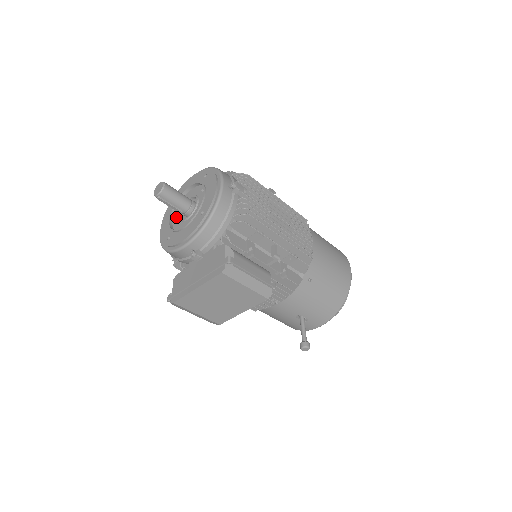
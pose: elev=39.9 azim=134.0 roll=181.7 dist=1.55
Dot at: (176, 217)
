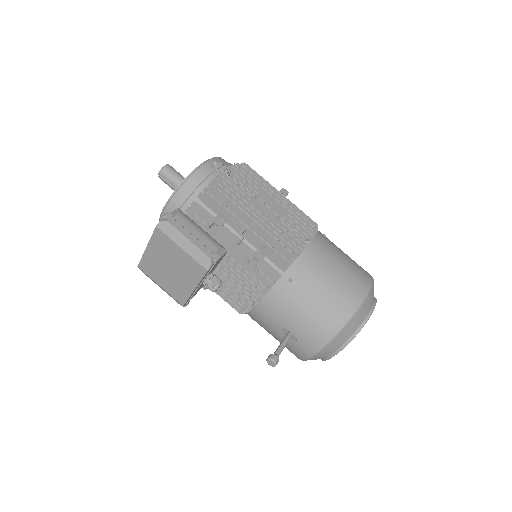
Dot at: occluded
